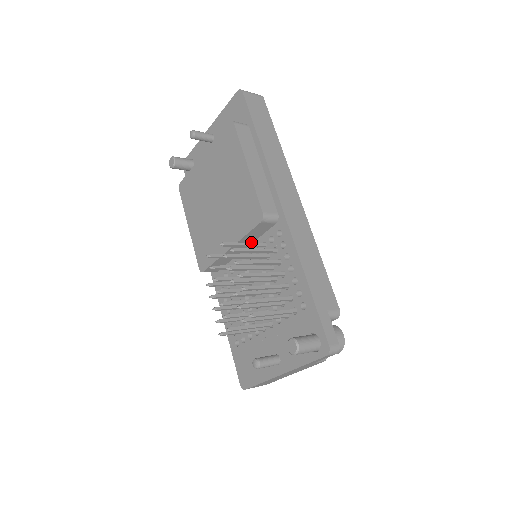
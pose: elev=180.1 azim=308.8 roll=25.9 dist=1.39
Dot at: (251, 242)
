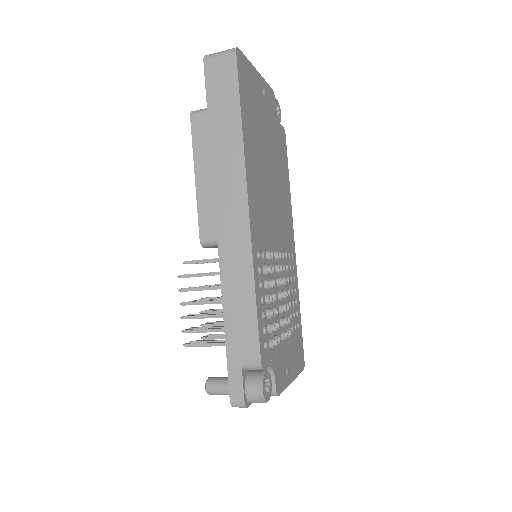
Dot at: occluded
